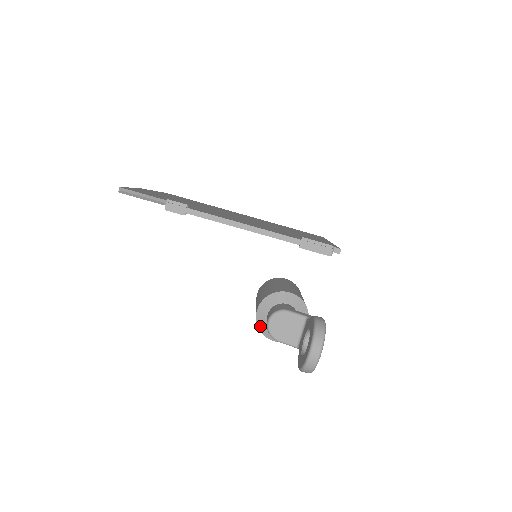
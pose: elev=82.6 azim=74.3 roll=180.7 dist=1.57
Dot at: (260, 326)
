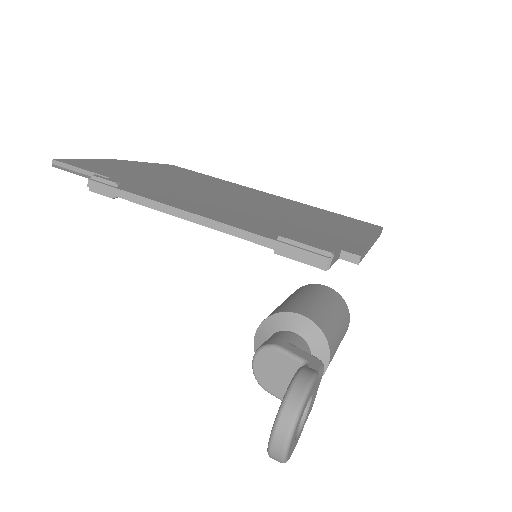
Dot at: occluded
